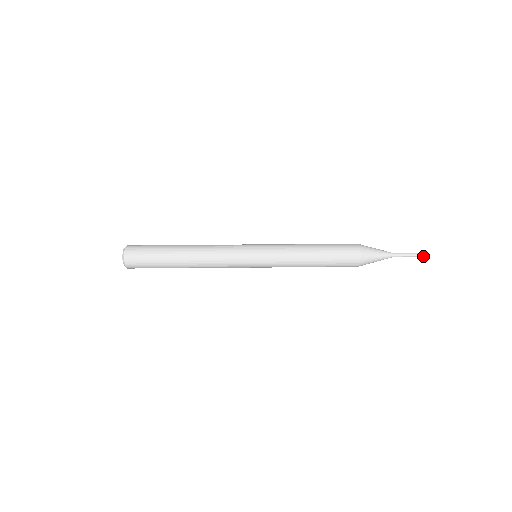
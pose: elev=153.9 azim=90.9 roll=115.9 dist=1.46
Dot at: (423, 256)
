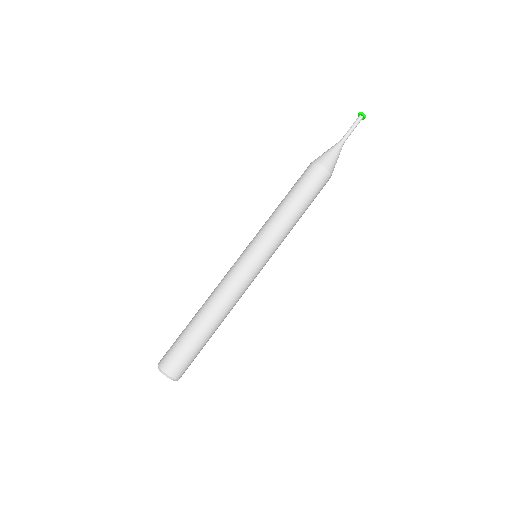
Dot at: (361, 119)
